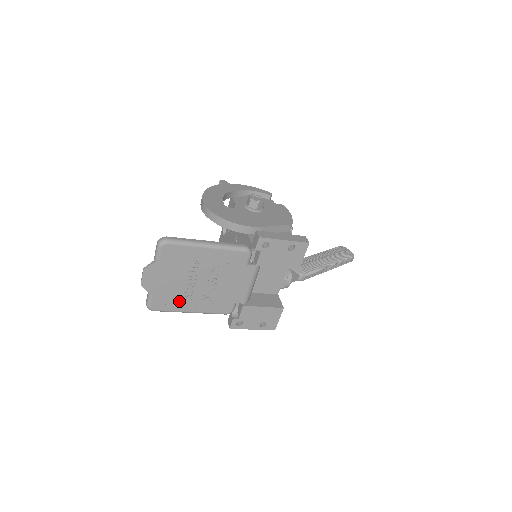
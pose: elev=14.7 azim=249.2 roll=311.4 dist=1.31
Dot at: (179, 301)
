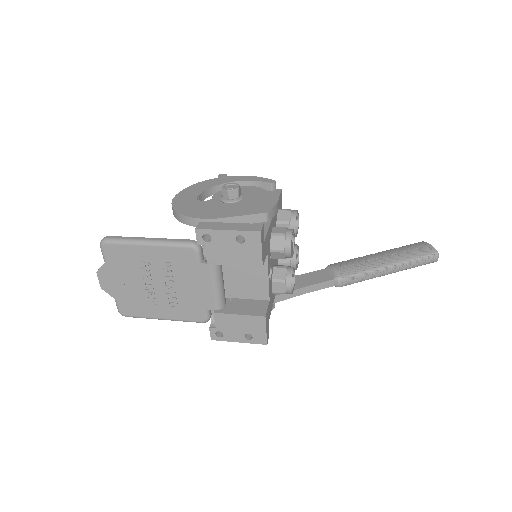
Dot at: (145, 306)
